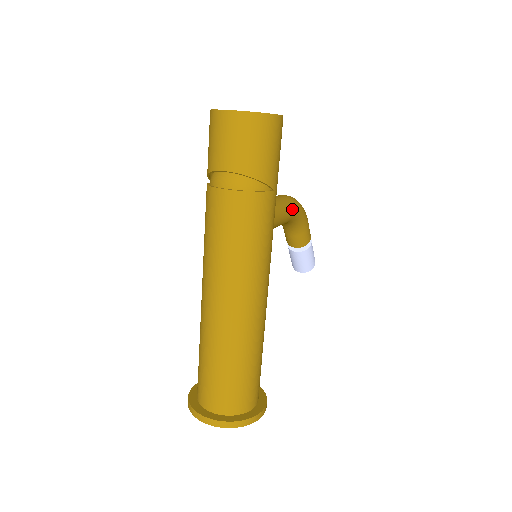
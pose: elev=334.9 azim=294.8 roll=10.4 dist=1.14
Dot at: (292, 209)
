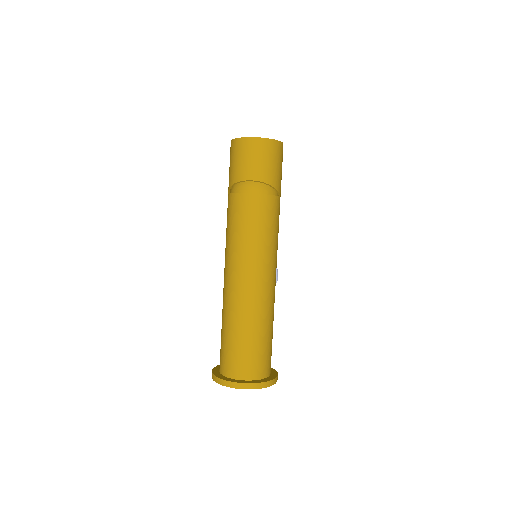
Dot at: occluded
